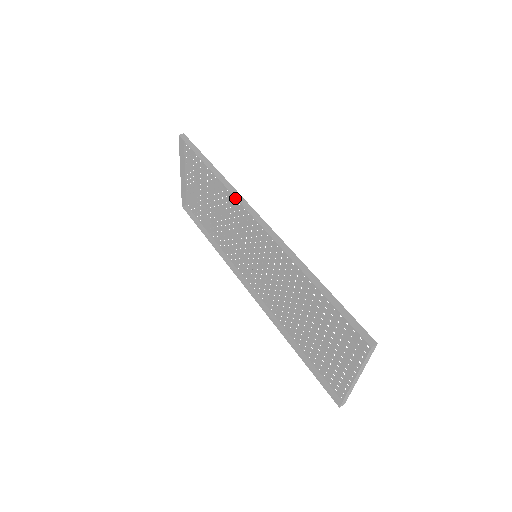
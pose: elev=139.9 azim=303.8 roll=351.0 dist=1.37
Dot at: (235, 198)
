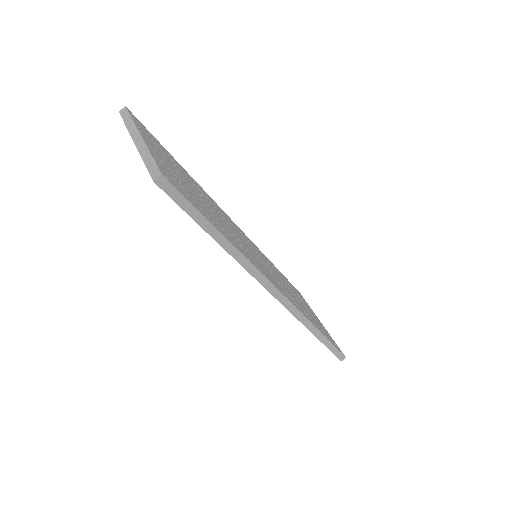
Dot at: (250, 260)
